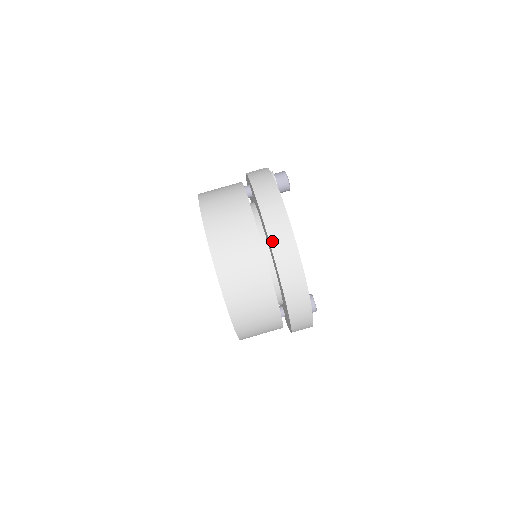
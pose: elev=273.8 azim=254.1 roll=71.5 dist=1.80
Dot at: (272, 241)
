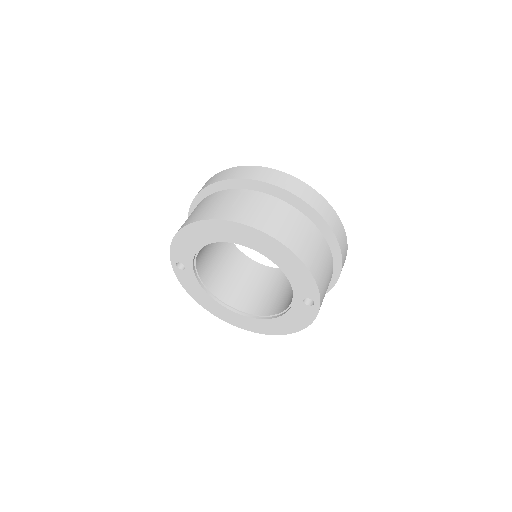
Dot at: (229, 178)
